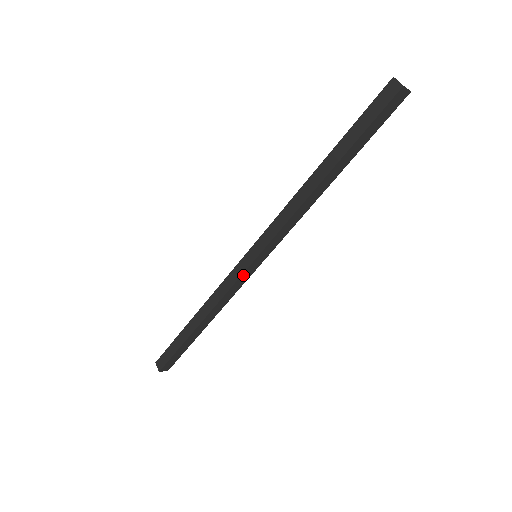
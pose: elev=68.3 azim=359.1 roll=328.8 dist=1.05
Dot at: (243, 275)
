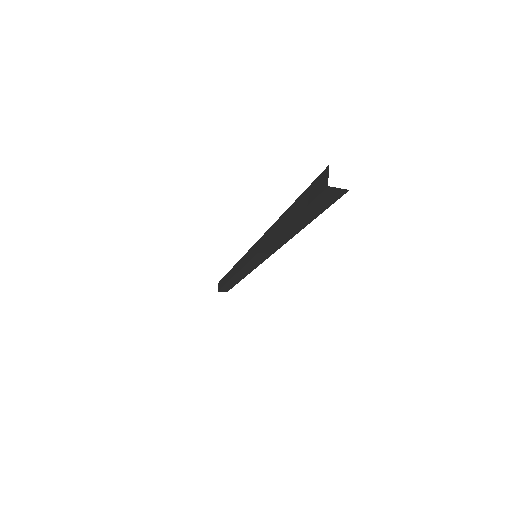
Dot at: (246, 266)
